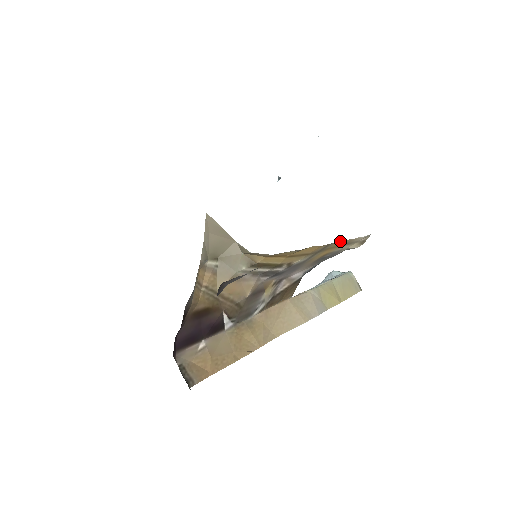
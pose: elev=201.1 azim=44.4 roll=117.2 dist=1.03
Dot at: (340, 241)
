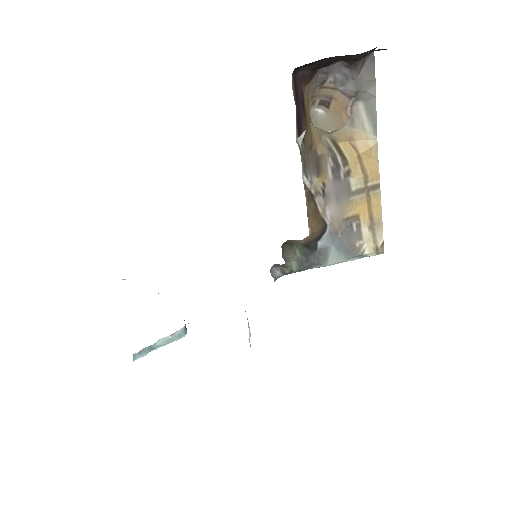
Dot at: occluded
